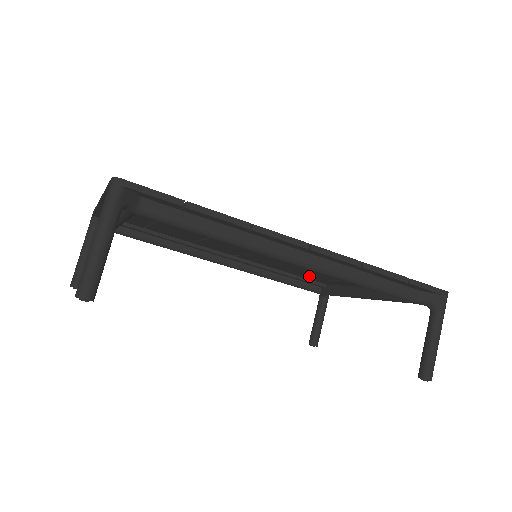
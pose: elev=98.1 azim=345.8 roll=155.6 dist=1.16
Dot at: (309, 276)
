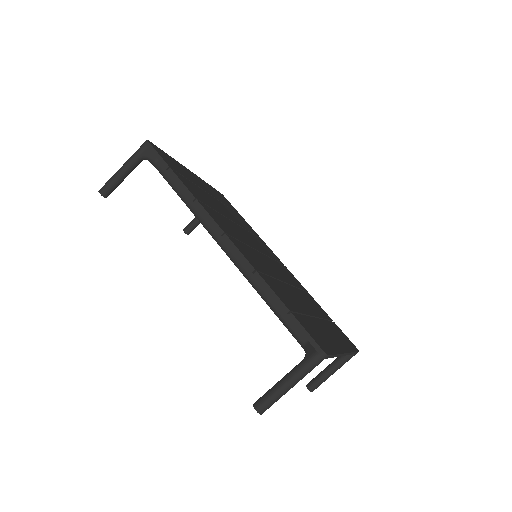
Dot at: occluded
